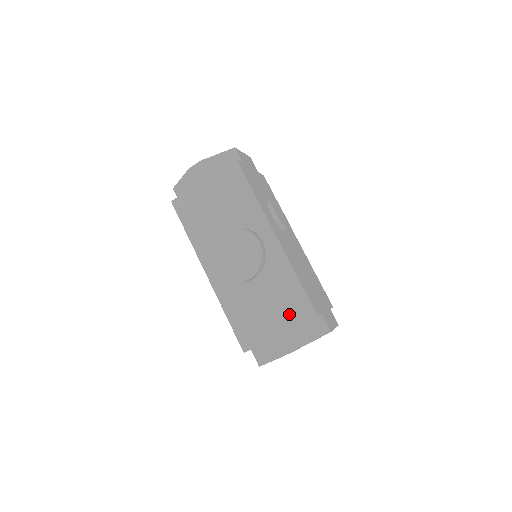
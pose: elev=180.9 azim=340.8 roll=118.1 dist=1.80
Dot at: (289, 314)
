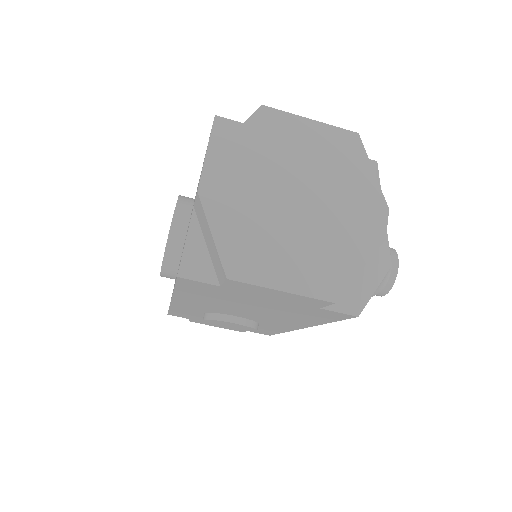
Dot at: occluded
